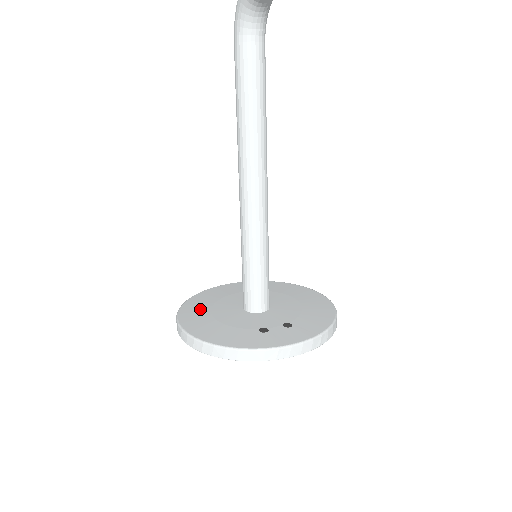
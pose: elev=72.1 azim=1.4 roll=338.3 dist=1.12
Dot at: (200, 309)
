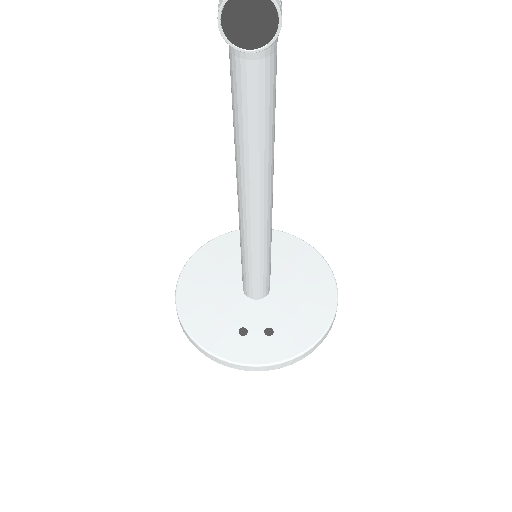
Dot at: (204, 270)
